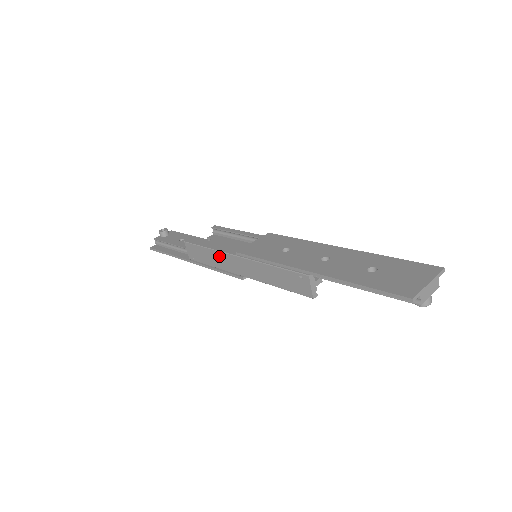
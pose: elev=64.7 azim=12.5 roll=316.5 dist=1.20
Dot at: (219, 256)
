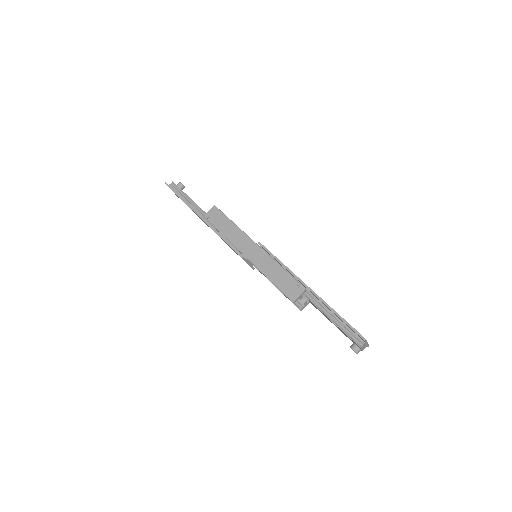
Dot at: (239, 233)
